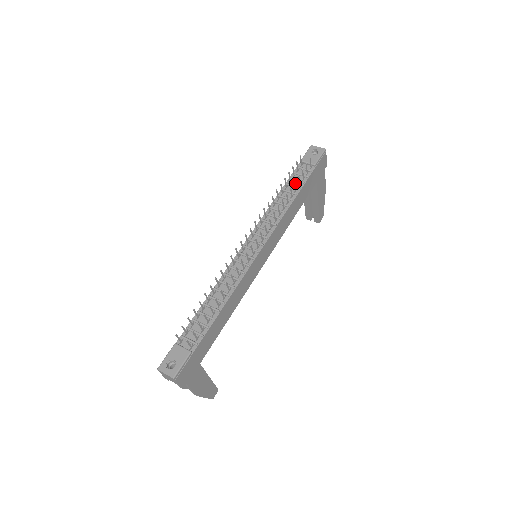
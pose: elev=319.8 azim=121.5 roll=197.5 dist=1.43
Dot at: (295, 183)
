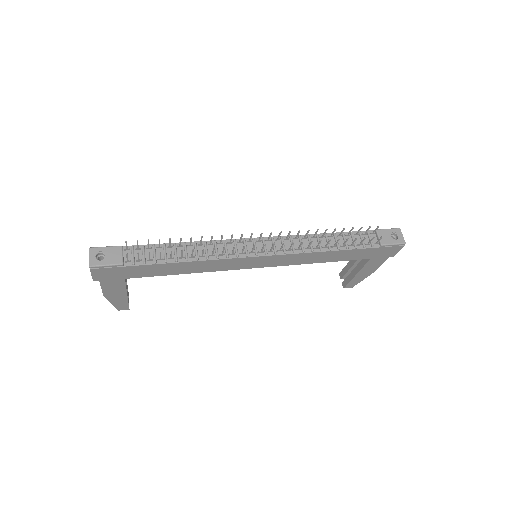
Dot at: (347, 240)
